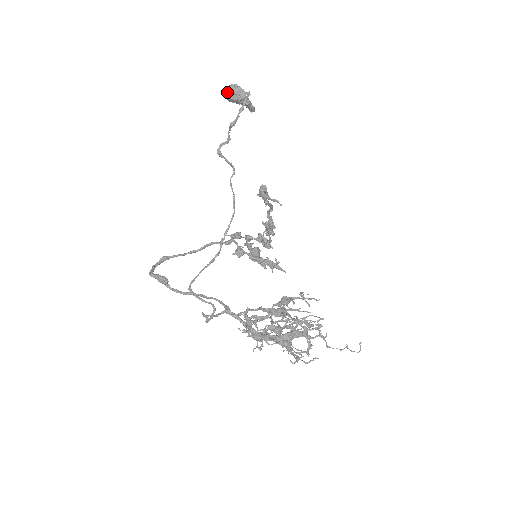
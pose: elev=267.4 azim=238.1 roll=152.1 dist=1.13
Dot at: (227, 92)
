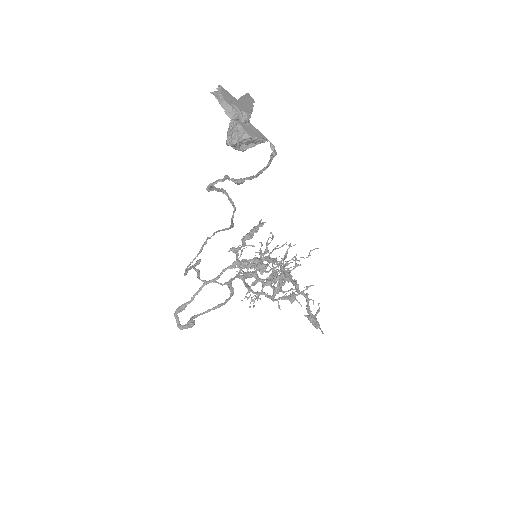
Dot at: (233, 146)
